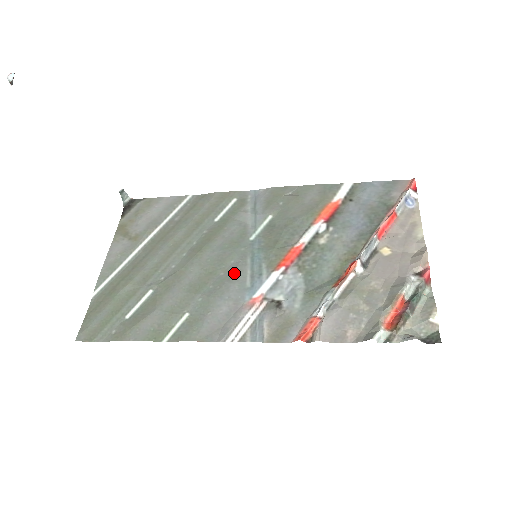
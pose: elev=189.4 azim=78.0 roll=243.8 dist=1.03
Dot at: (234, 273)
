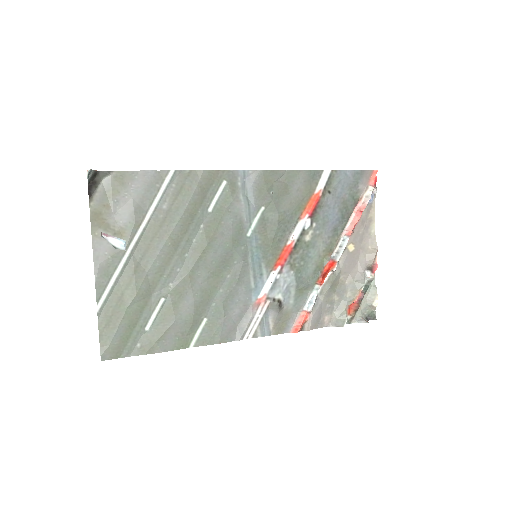
Dot at: (240, 275)
